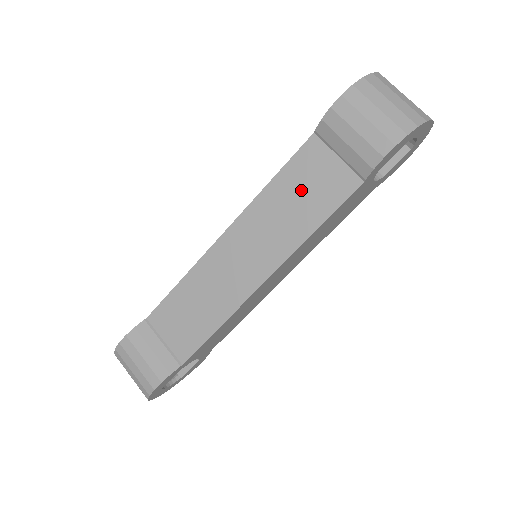
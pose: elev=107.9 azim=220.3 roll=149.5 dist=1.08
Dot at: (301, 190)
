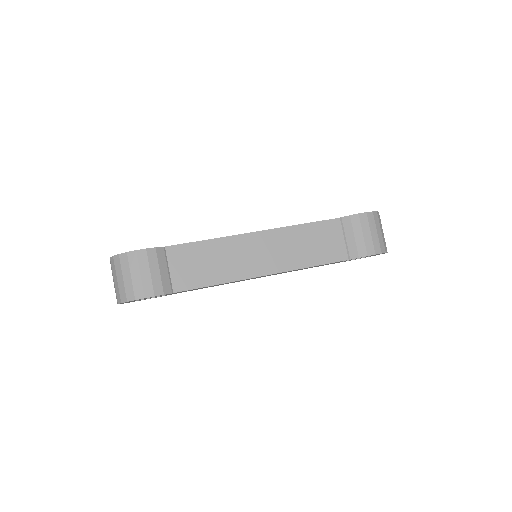
Dot at: (316, 241)
